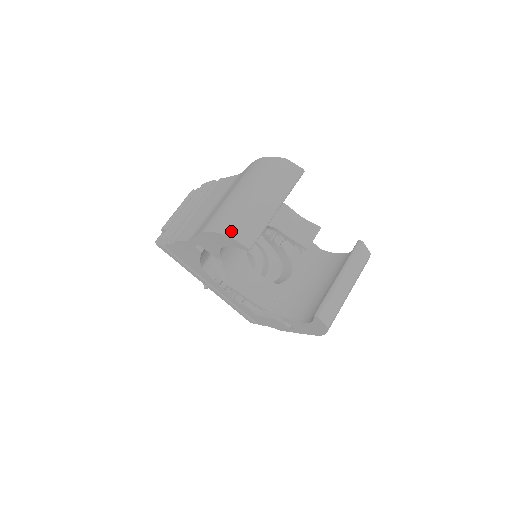
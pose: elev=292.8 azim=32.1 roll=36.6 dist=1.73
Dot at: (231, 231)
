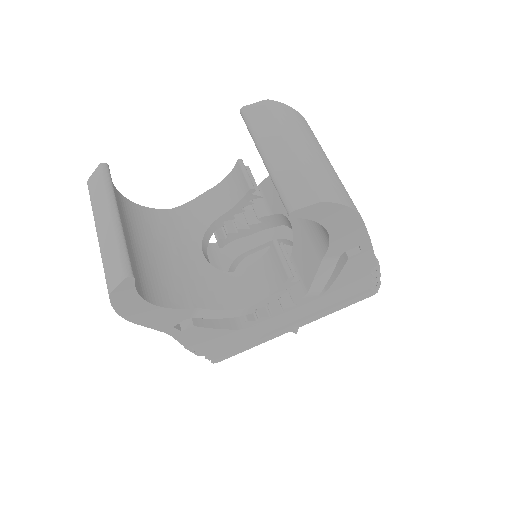
Dot at: occluded
